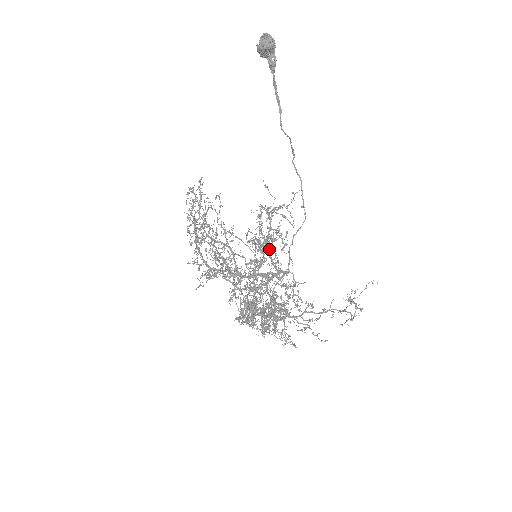
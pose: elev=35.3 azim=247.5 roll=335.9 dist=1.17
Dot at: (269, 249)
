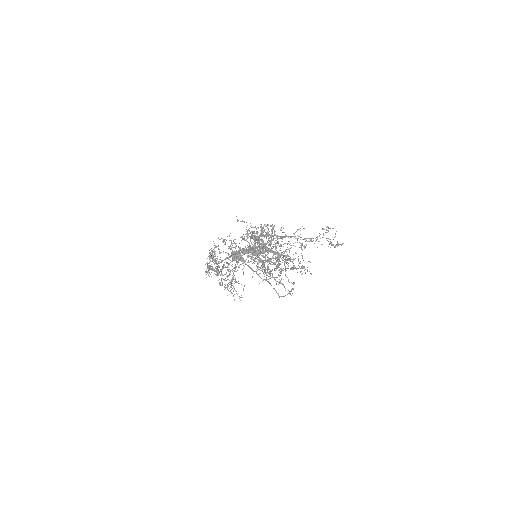
Dot at: occluded
